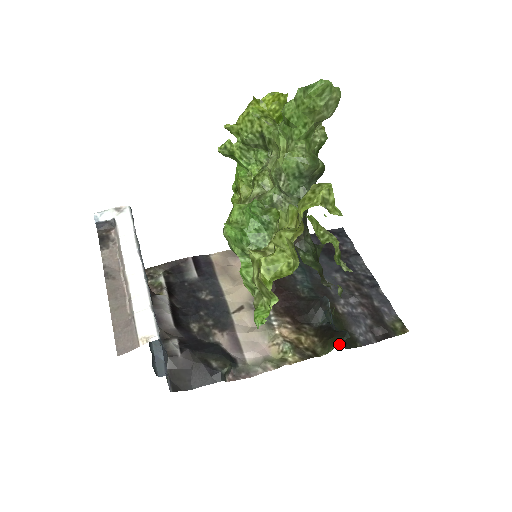
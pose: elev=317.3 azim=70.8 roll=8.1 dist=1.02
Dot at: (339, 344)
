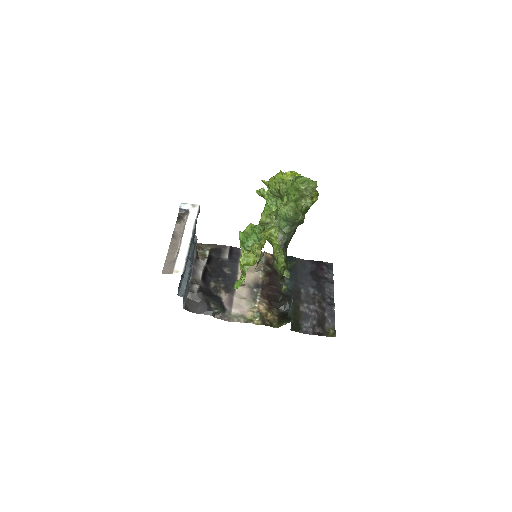
Dot at: occluded
